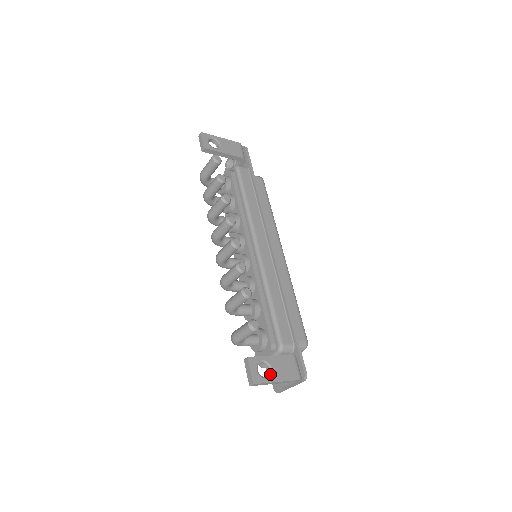
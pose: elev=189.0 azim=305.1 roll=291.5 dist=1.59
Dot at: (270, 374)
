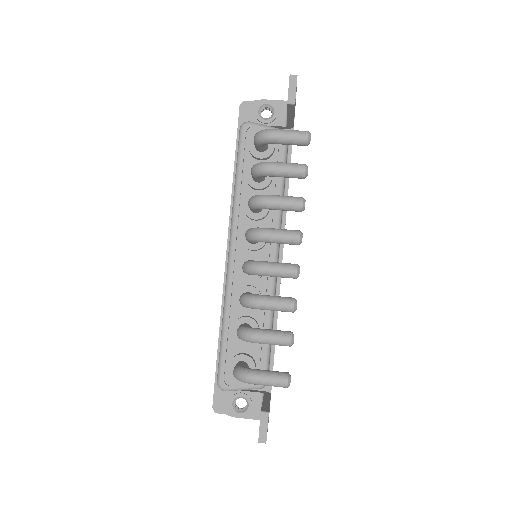
Dot at: occluded
